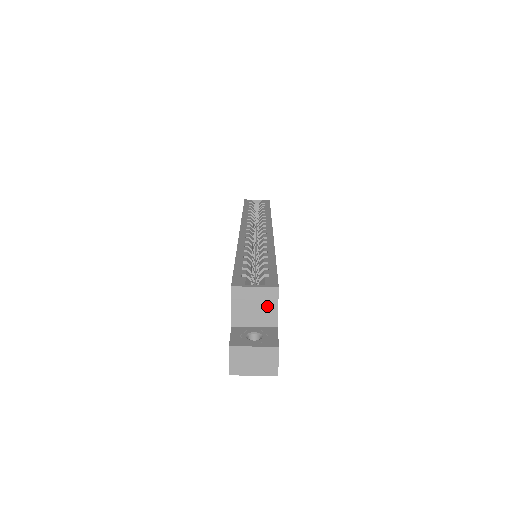
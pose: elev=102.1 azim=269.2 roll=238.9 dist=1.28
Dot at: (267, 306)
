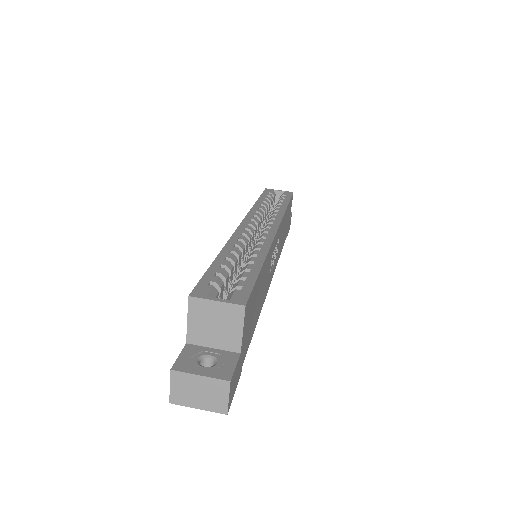
Dot at: (230, 326)
